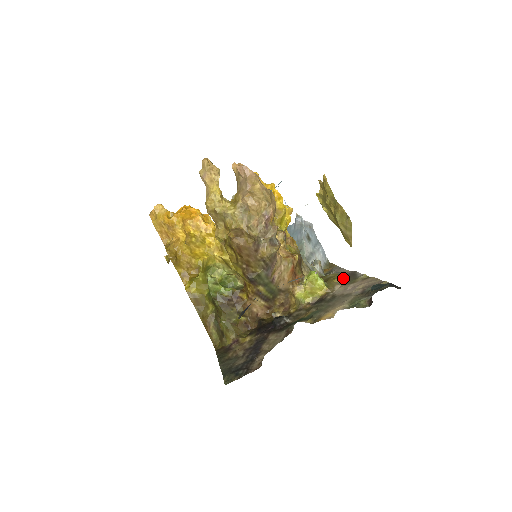
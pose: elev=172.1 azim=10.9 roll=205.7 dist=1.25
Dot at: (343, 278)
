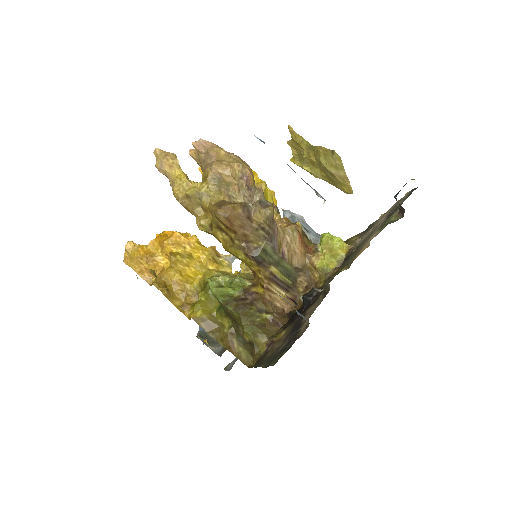
Dot at: (360, 235)
